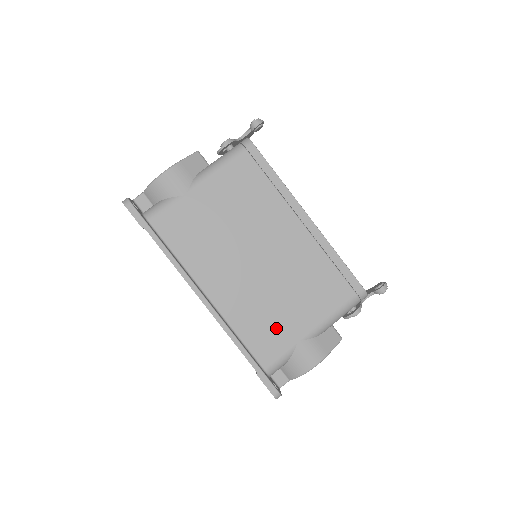
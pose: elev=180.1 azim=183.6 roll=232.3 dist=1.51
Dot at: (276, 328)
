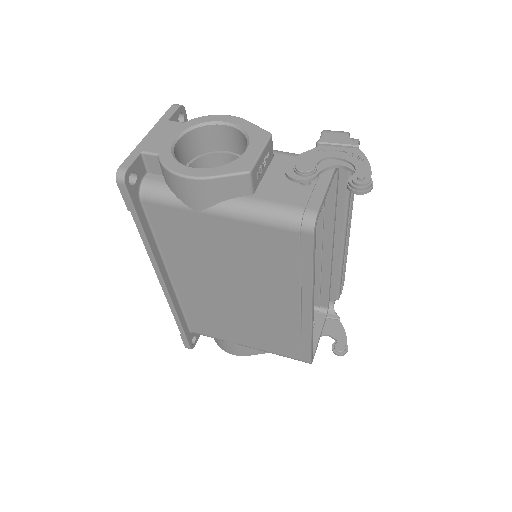
Dot at: (218, 326)
